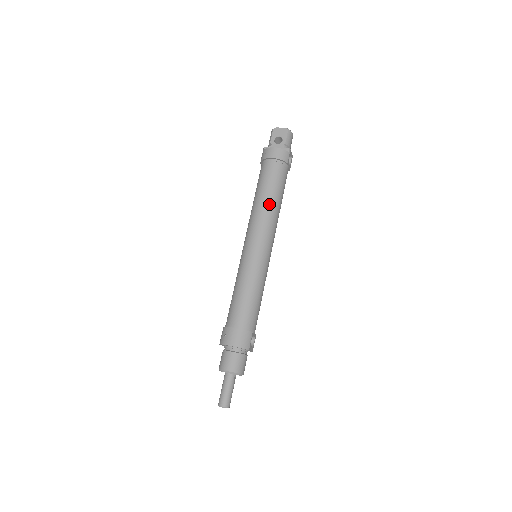
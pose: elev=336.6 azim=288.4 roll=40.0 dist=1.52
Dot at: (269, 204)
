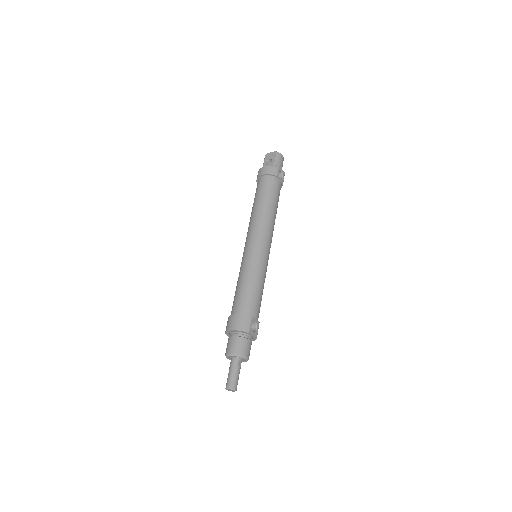
Dot at: (262, 210)
